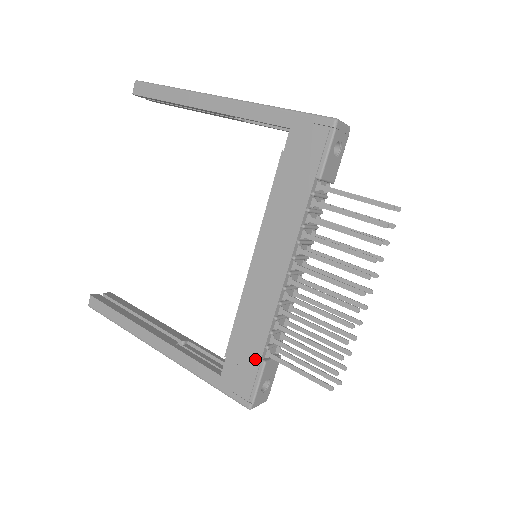
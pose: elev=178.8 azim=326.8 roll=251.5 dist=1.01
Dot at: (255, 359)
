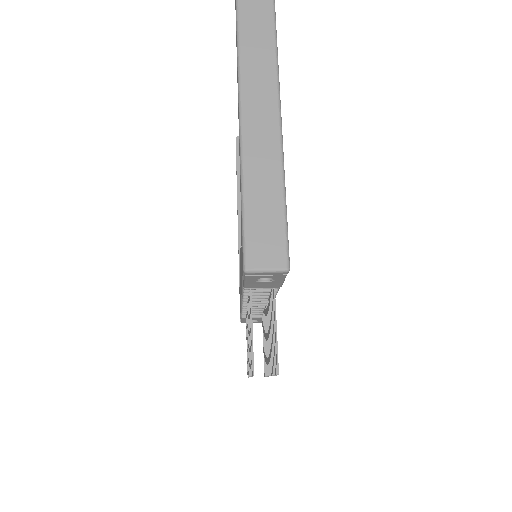
Dot at: occluded
